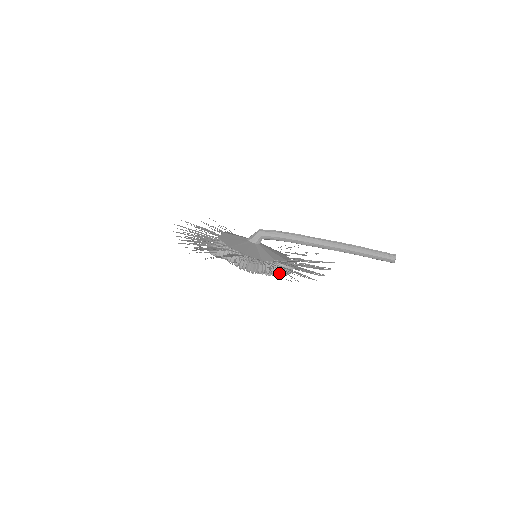
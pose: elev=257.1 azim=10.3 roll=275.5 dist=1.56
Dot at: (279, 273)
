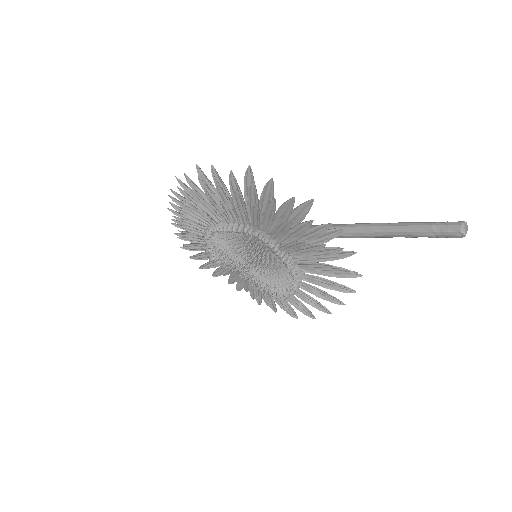
Dot at: (263, 246)
